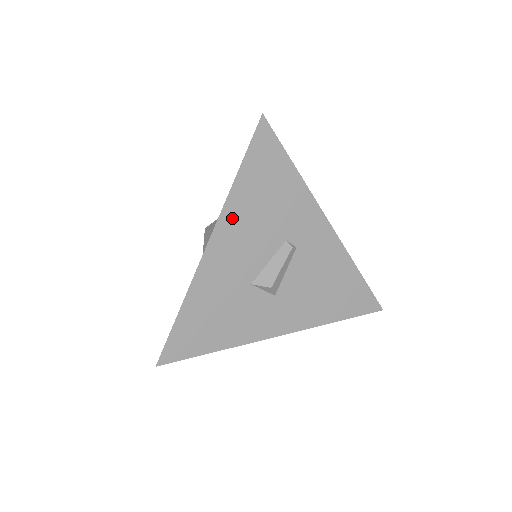
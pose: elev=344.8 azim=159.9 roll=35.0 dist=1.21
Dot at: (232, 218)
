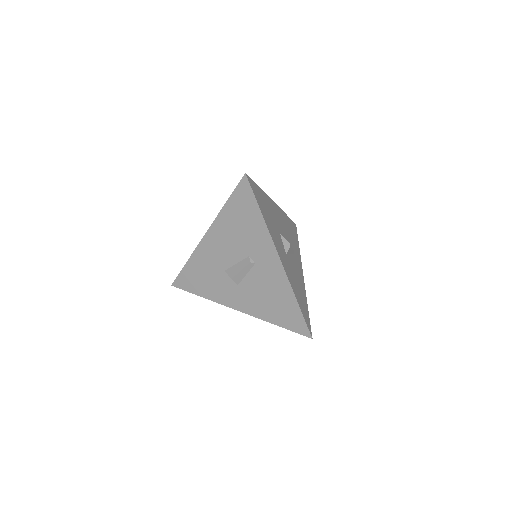
Dot at: (219, 228)
